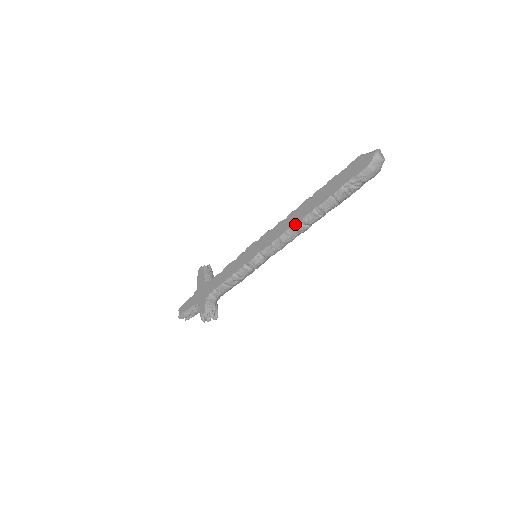
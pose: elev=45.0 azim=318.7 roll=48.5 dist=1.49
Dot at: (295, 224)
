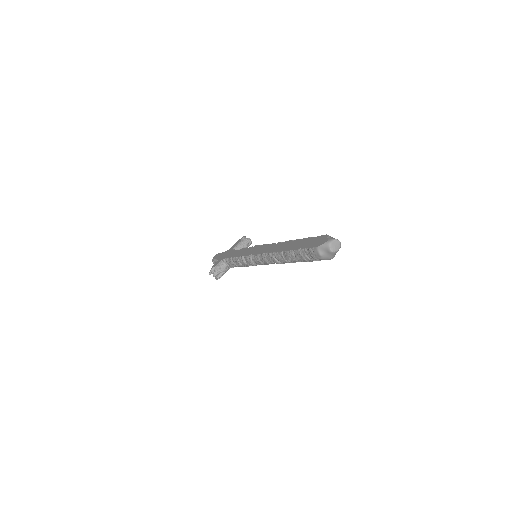
Dot at: (271, 252)
